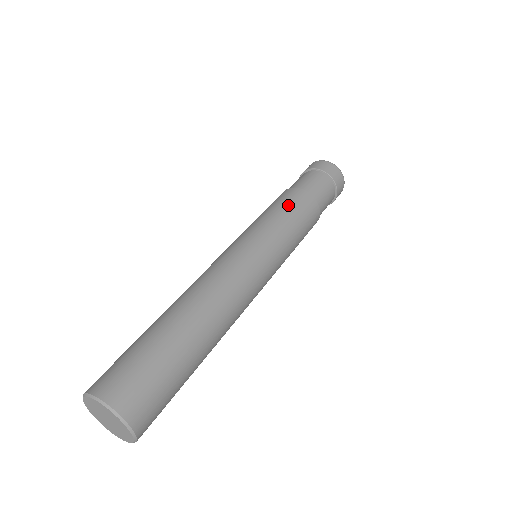
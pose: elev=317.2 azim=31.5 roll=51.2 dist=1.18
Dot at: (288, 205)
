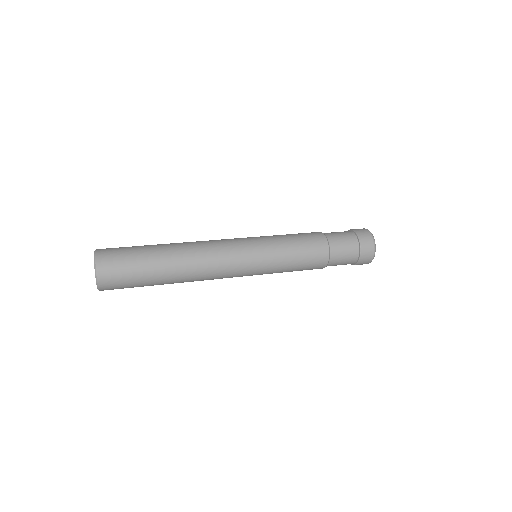
Dot at: (303, 240)
